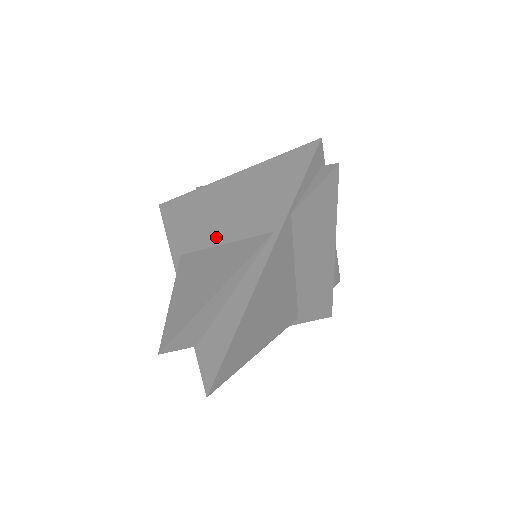
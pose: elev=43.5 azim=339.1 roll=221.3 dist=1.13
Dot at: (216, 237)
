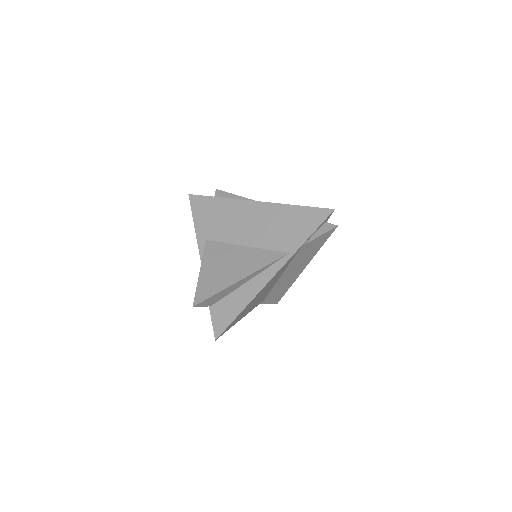
Dot at: (241, 239)
